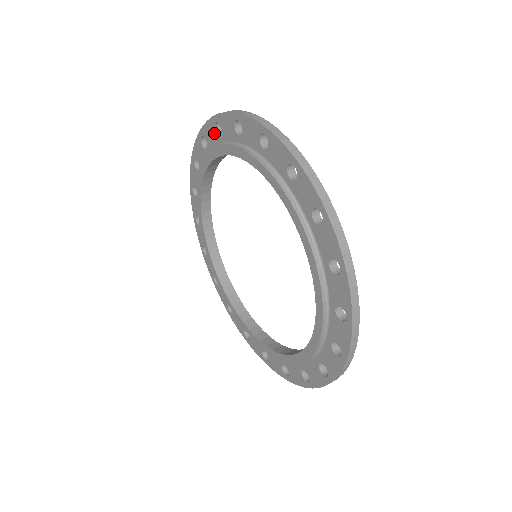
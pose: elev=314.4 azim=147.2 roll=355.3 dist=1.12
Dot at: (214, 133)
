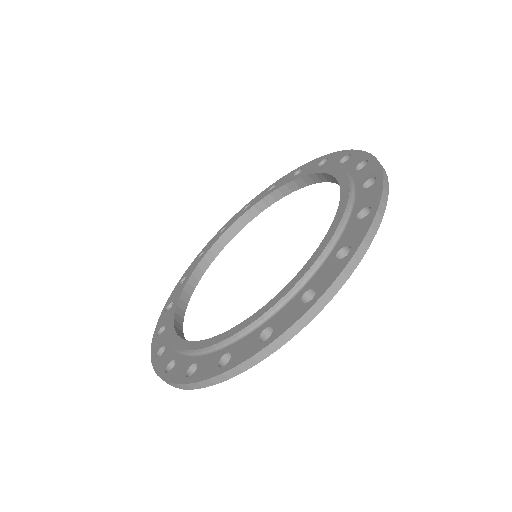
Dot at: (316, 165)
